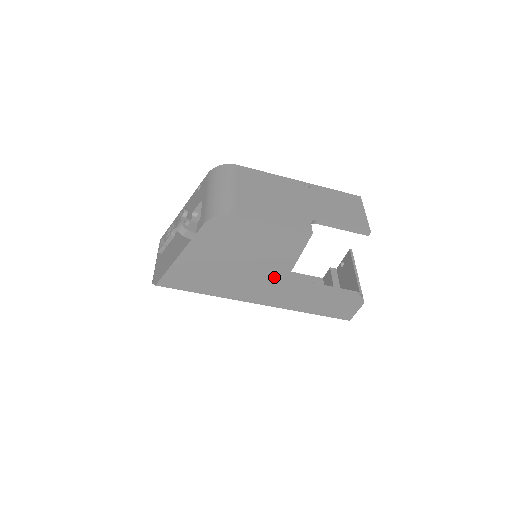
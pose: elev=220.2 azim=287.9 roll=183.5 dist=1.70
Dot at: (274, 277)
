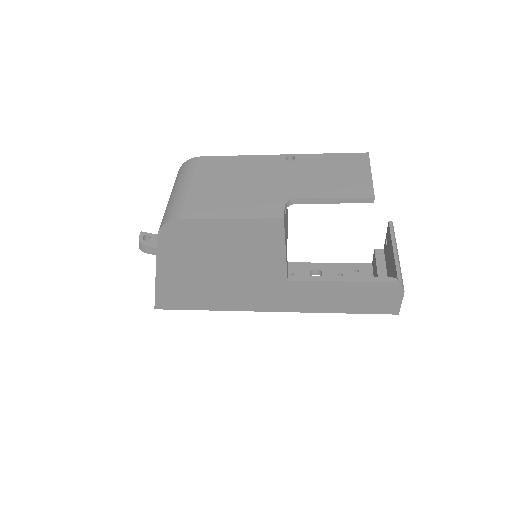
Dot at: (271, 279)
